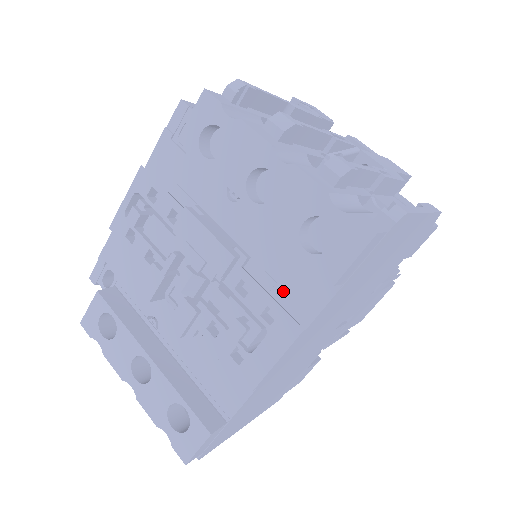
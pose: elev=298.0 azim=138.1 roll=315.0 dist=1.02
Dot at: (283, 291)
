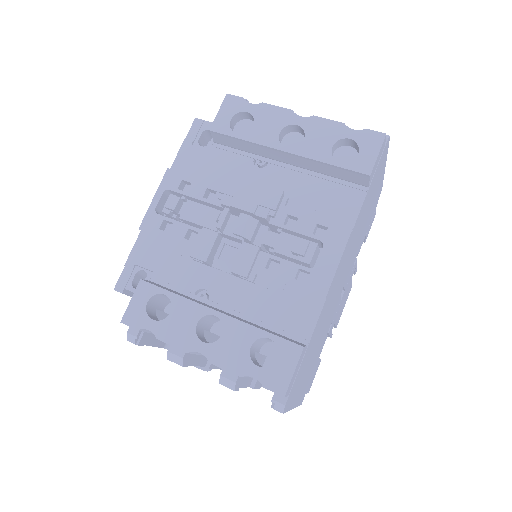
Dot at: (324, 212)
